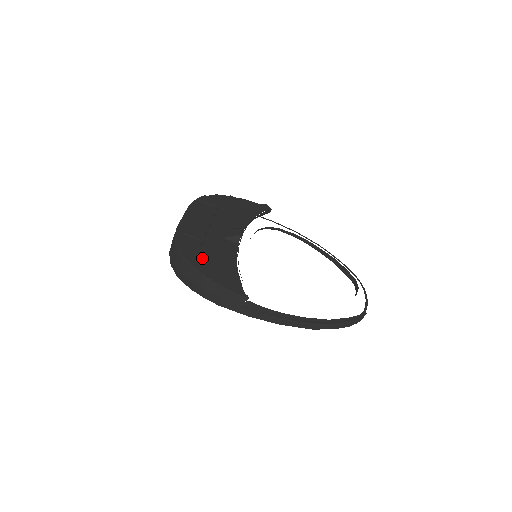
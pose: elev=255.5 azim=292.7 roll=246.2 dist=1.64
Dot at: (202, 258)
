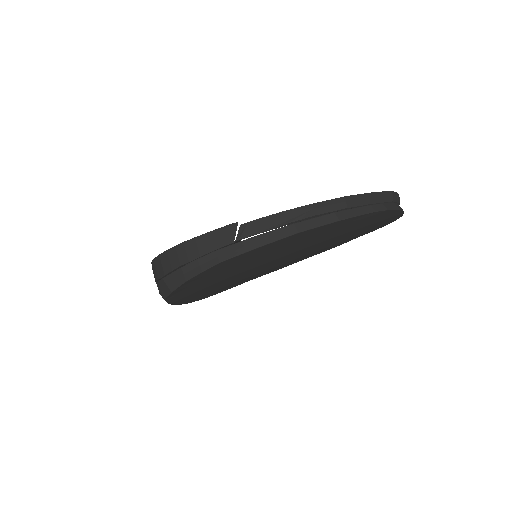
Dot at: occluded
